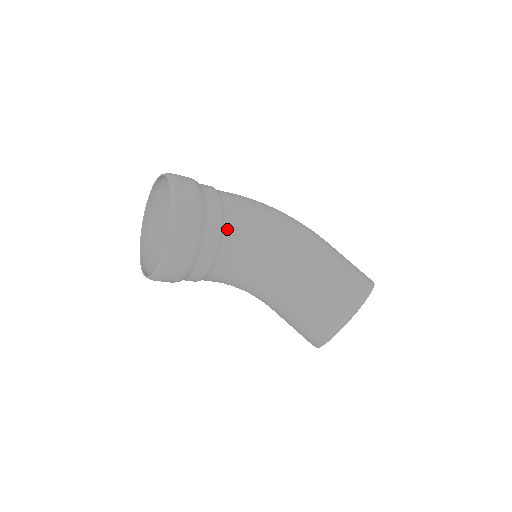
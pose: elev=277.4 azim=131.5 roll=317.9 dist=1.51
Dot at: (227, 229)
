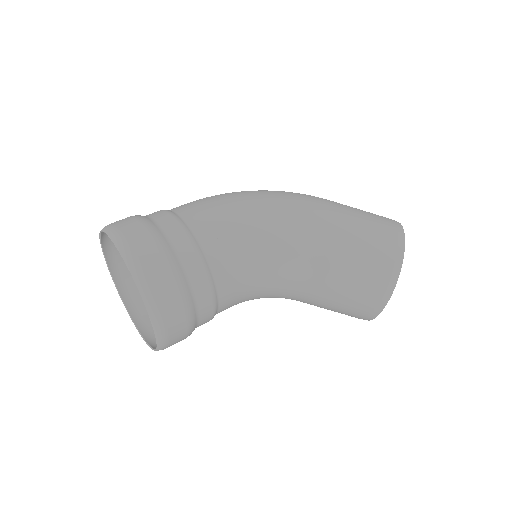
Dot at: (213, 264)
